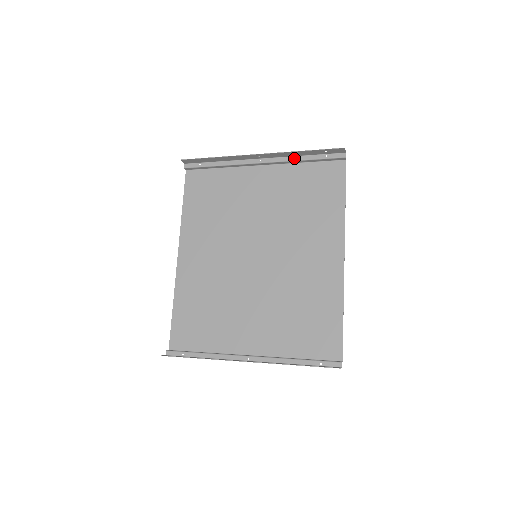
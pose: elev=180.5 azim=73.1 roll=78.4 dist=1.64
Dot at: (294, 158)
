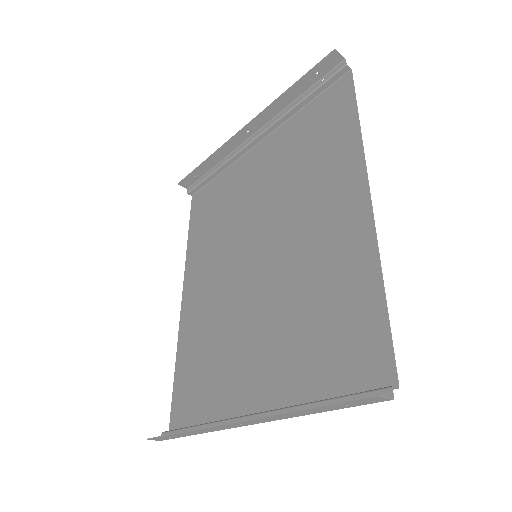
Dot at: (286, 109)
